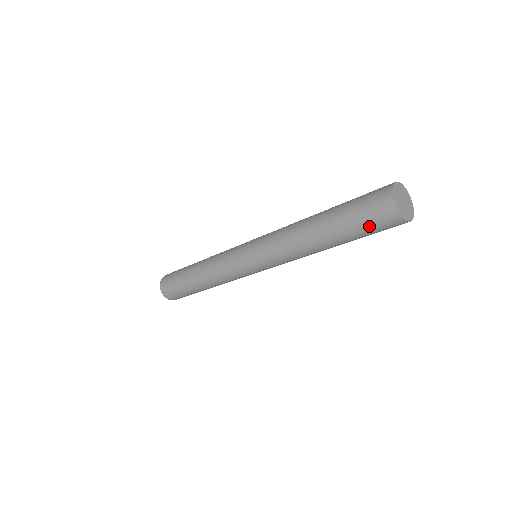
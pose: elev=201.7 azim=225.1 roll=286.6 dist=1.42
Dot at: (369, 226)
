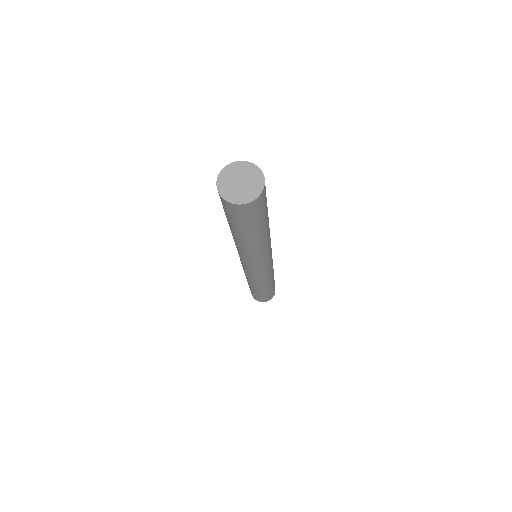
Dot at: (225, 211)
